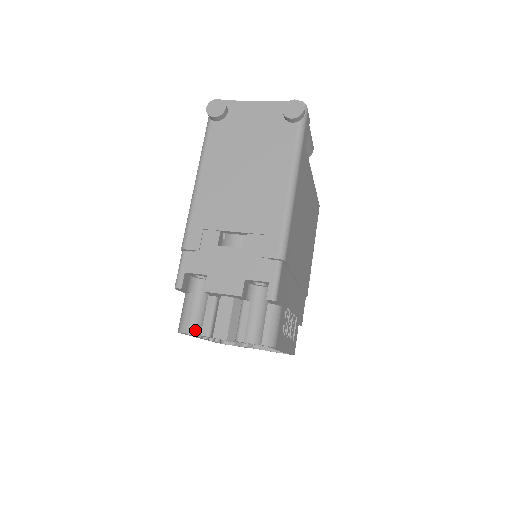
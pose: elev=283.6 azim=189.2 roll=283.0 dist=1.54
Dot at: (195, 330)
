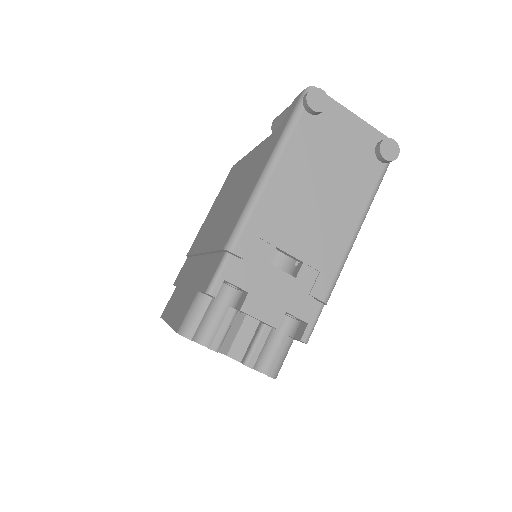
Dot at: (202, 339)
